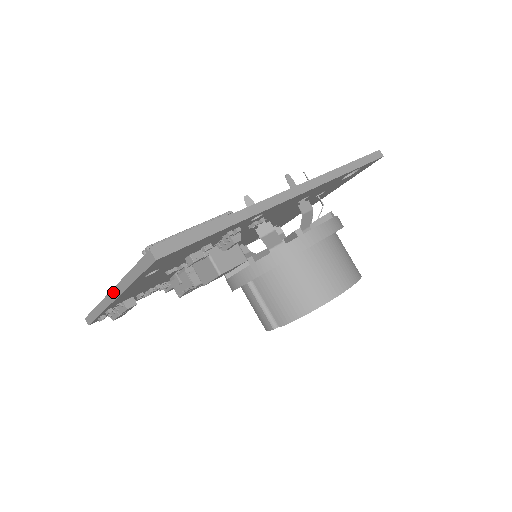
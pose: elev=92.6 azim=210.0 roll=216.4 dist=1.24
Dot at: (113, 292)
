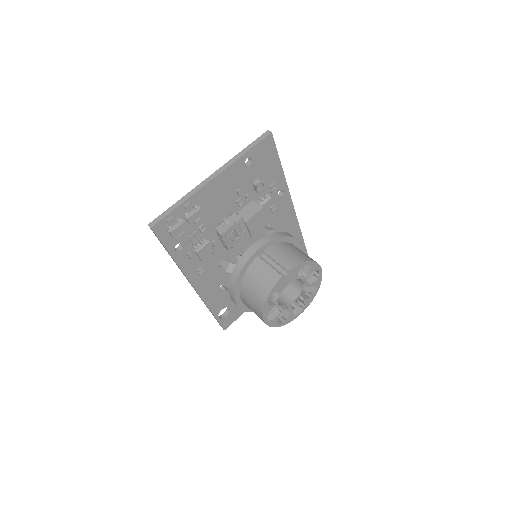
Dot at: (214, 173)
